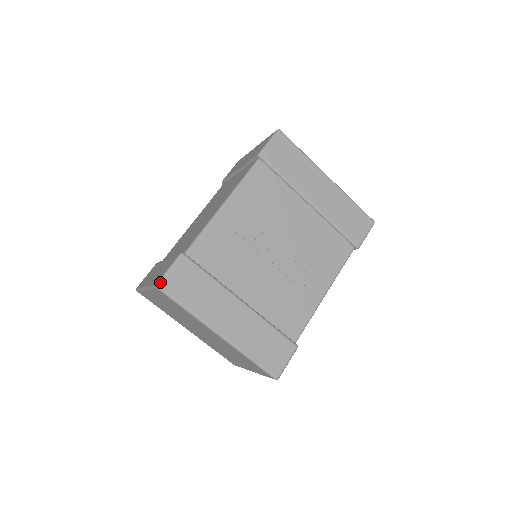
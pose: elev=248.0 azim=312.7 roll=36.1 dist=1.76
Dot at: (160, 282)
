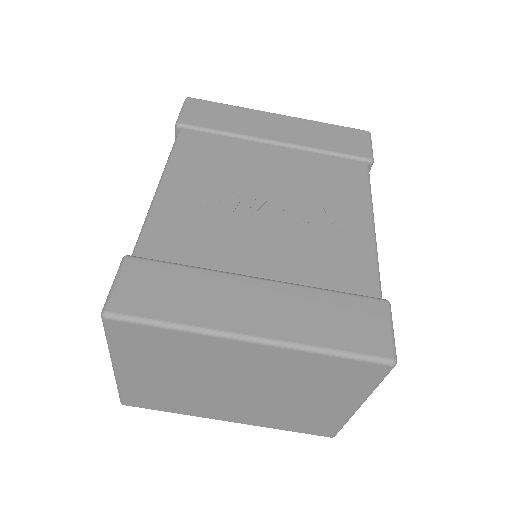
Dot at: (106, 306)
